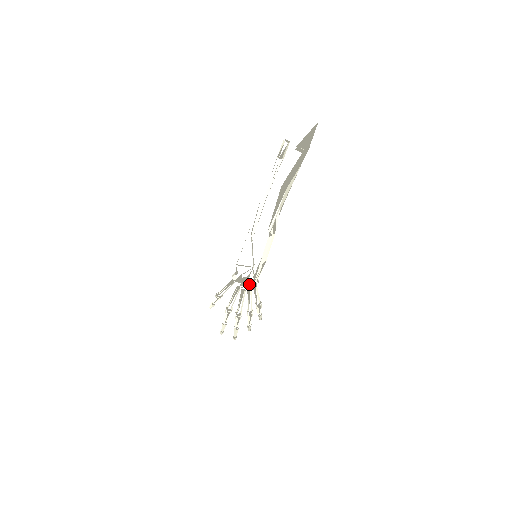
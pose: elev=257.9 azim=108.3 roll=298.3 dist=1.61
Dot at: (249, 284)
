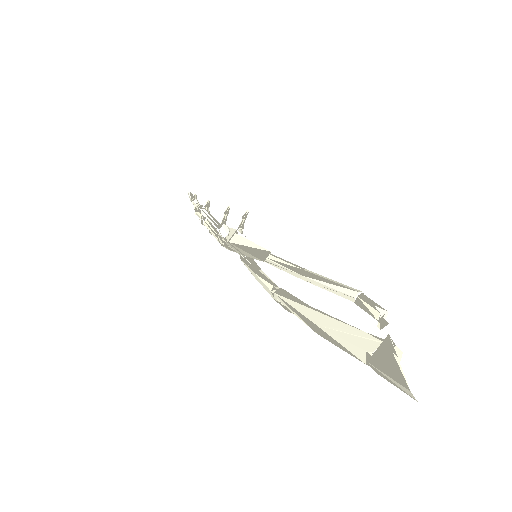
Dot at: occluded
